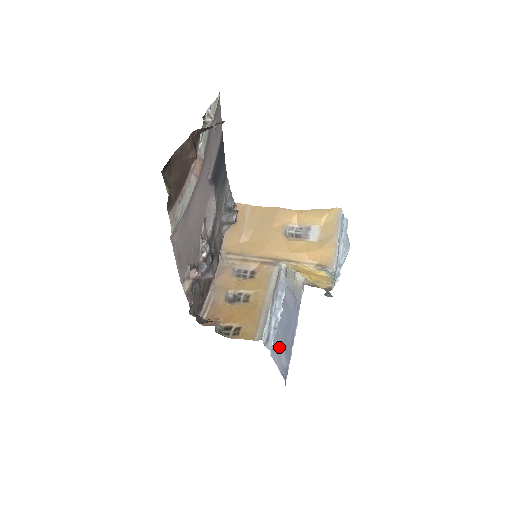
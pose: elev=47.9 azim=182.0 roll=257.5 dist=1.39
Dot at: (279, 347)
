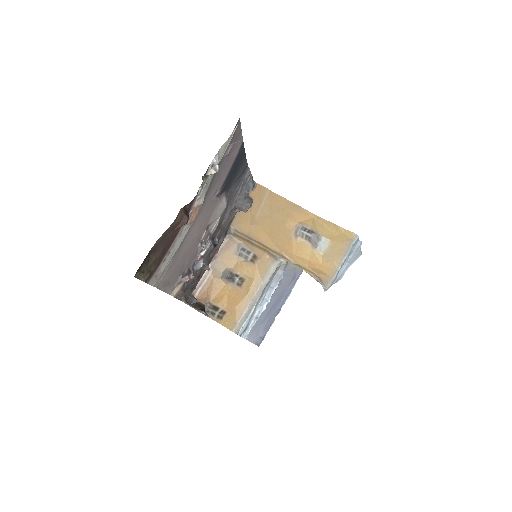
Dot at: (259, 326)
